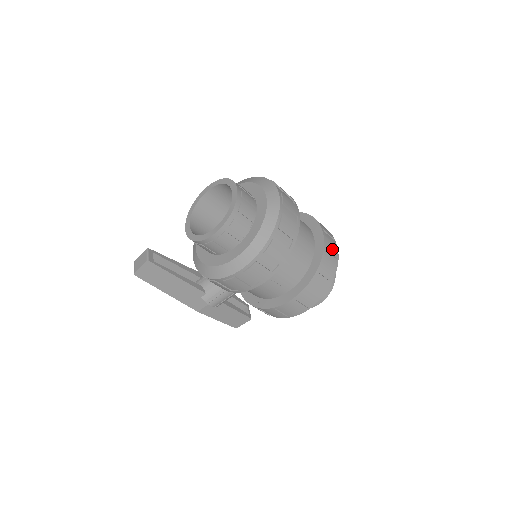
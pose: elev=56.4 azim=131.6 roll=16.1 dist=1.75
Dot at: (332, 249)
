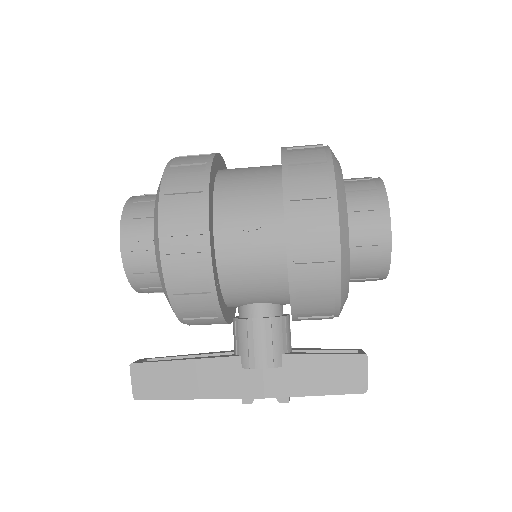
Dot at: occluded
